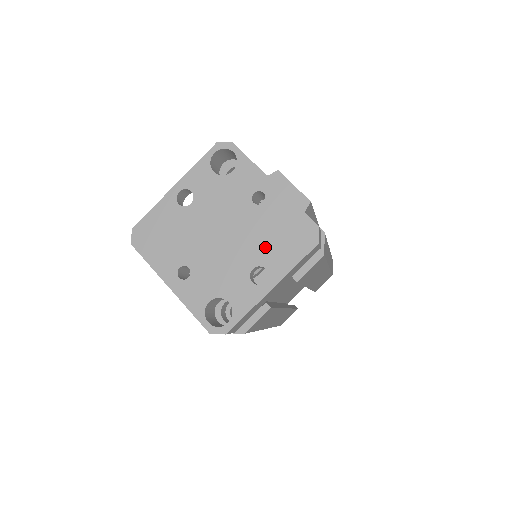
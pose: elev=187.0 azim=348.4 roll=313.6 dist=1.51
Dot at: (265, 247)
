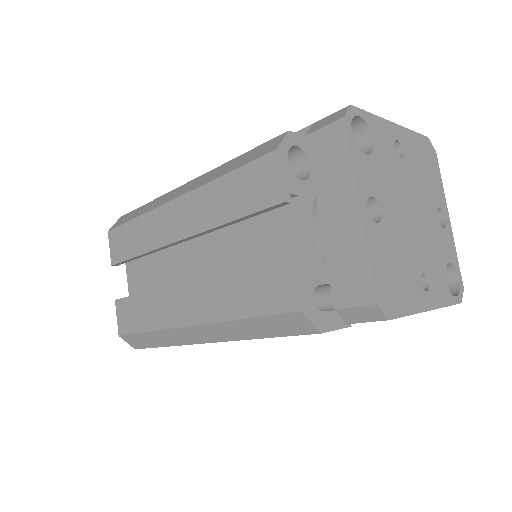
Dot at: (428, 190)
